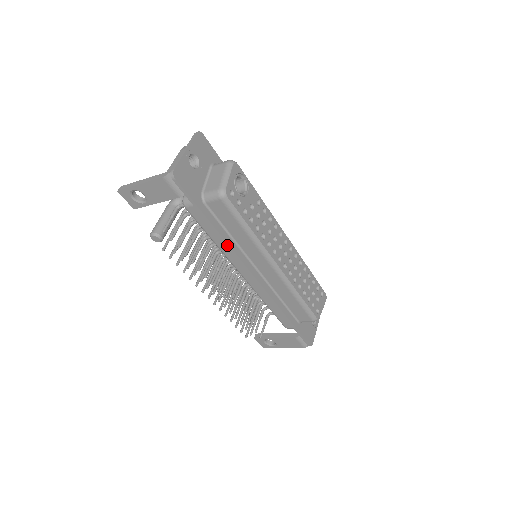
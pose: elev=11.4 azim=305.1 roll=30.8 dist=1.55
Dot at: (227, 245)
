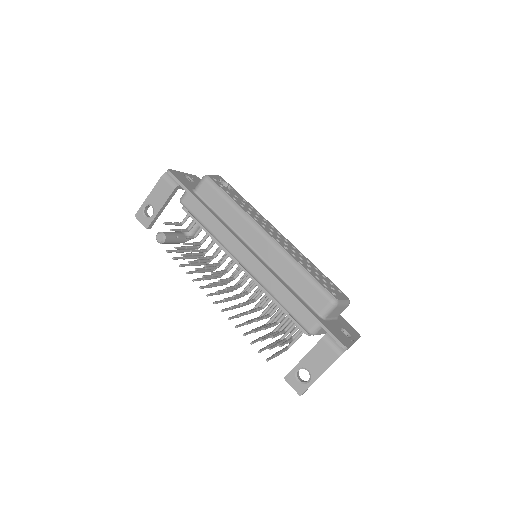
Dot at: (217, 221)
